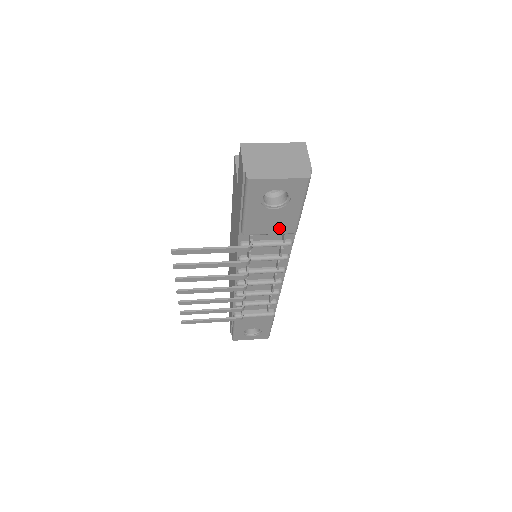
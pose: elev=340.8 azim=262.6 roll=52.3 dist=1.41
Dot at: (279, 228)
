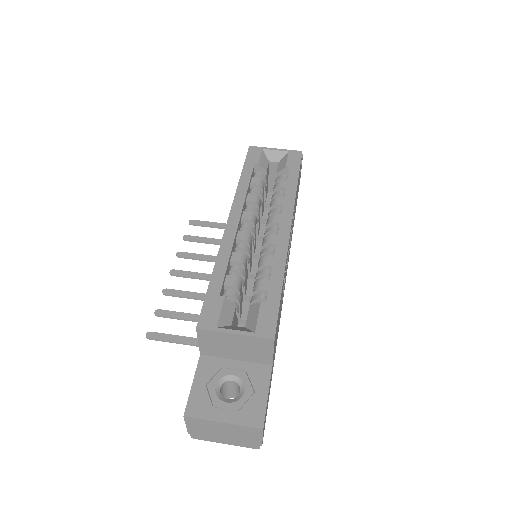
Dot at: occluded
